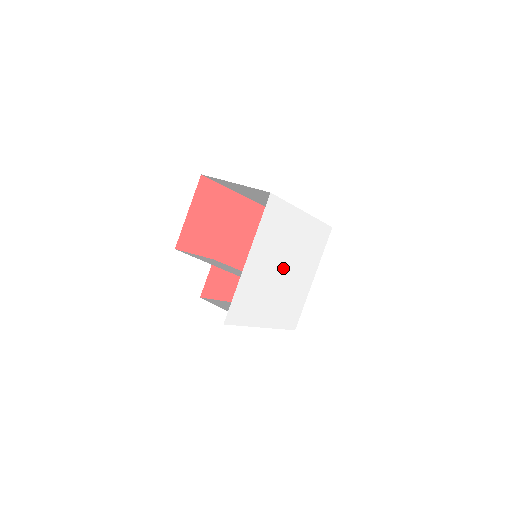
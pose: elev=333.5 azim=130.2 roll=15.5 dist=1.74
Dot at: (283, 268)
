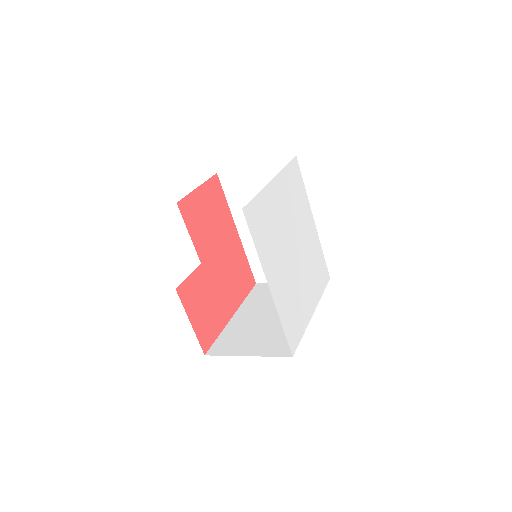
Dot at: (294, 247)
